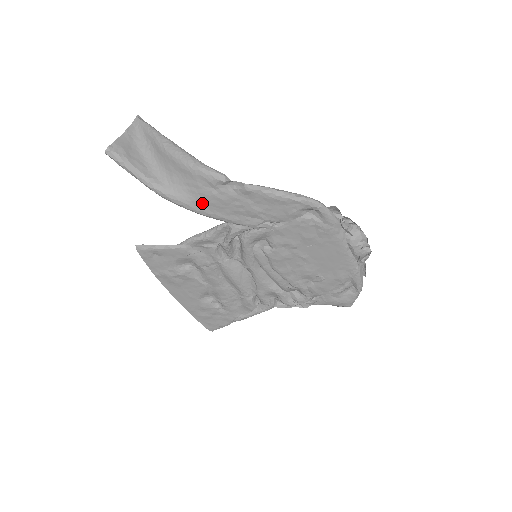
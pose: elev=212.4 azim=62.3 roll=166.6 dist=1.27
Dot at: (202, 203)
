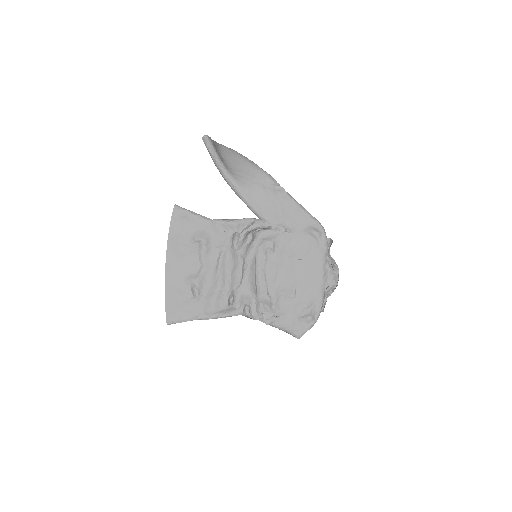
Dot at: (250, 191)
